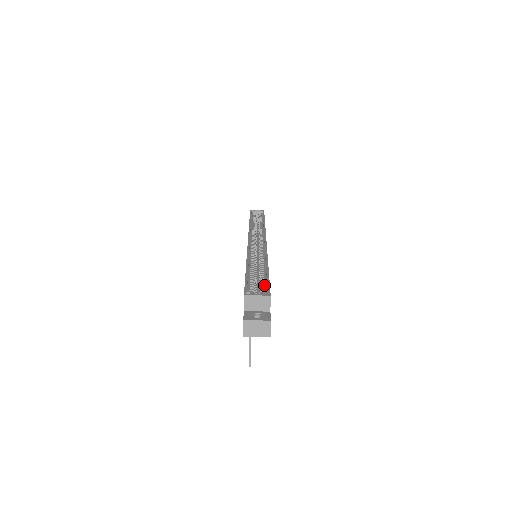
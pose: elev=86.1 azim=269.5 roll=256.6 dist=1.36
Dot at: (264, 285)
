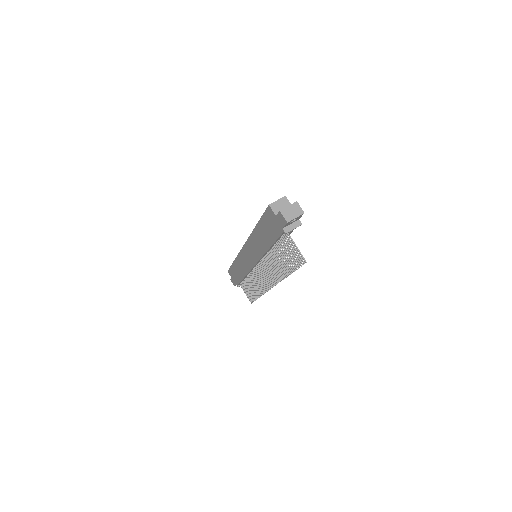
Dot at: occluded
